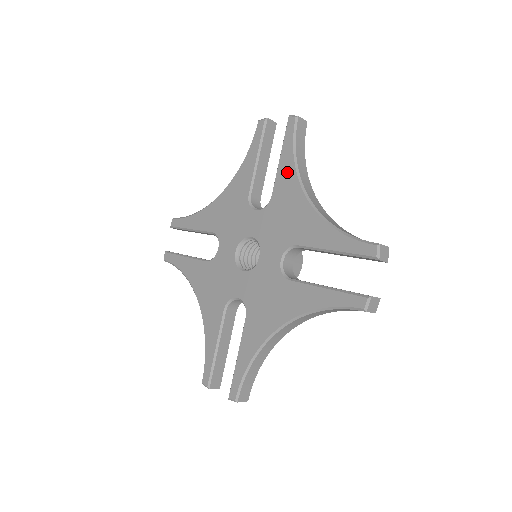
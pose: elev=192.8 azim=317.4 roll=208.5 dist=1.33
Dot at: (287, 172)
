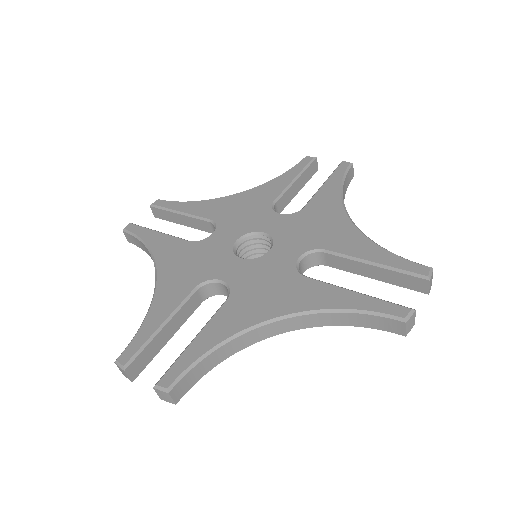
Dot at: (330, 194)
